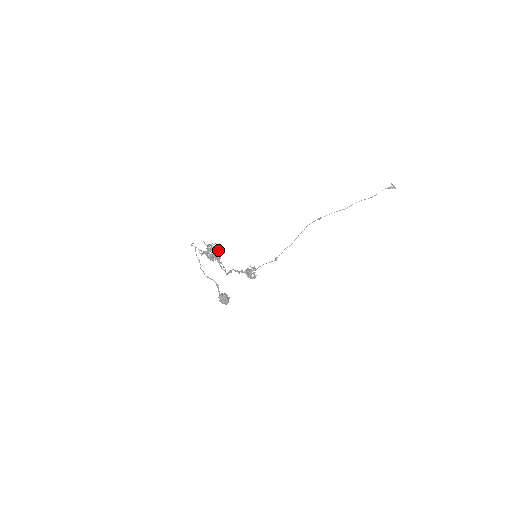
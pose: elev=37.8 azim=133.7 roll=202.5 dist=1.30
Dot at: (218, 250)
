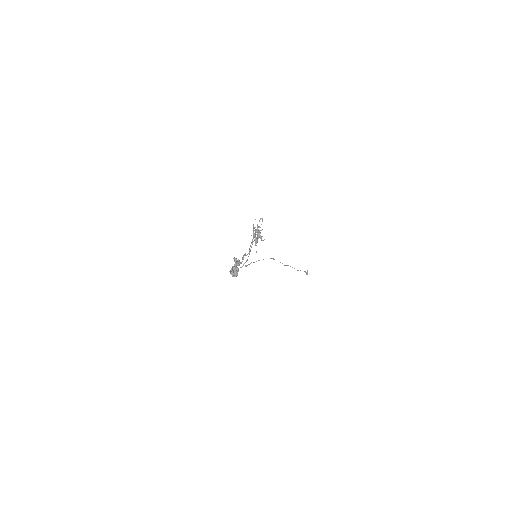
Dot at: (259, 234)
